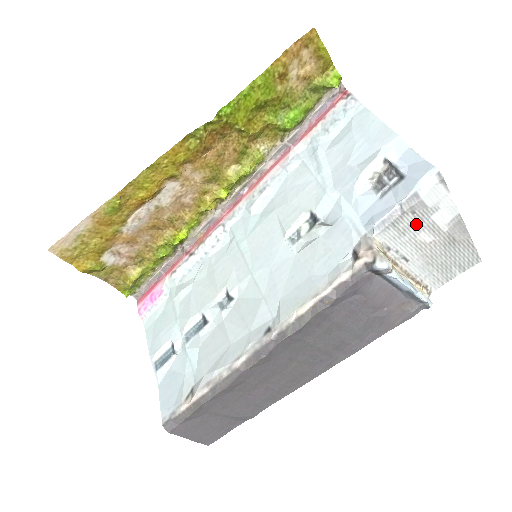
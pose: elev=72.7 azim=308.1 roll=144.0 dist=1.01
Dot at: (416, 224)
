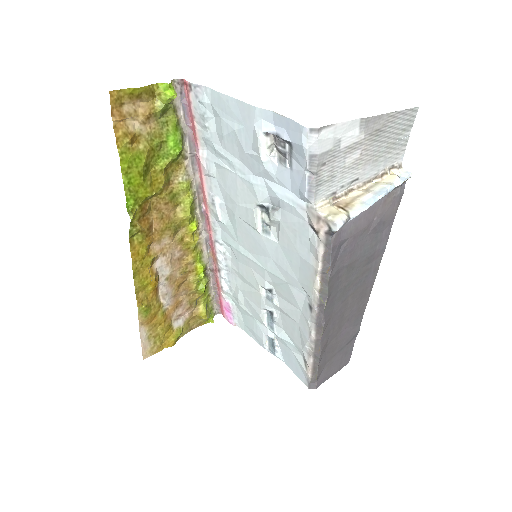
Dot at: (335, 164)
